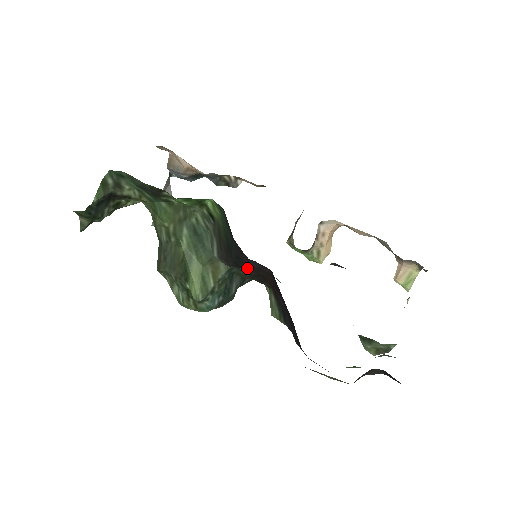
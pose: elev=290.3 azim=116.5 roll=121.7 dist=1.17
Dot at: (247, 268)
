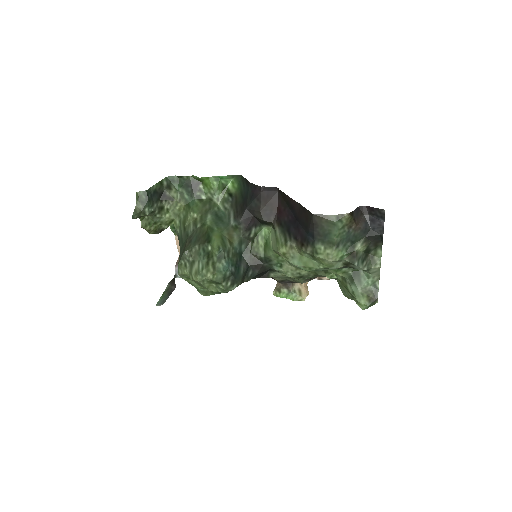
Dot at: (259, 203)
